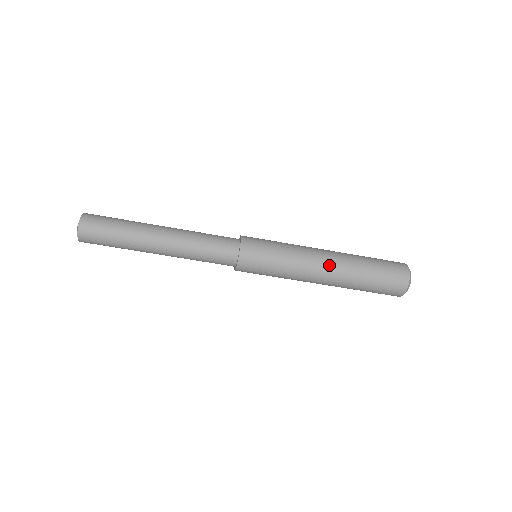
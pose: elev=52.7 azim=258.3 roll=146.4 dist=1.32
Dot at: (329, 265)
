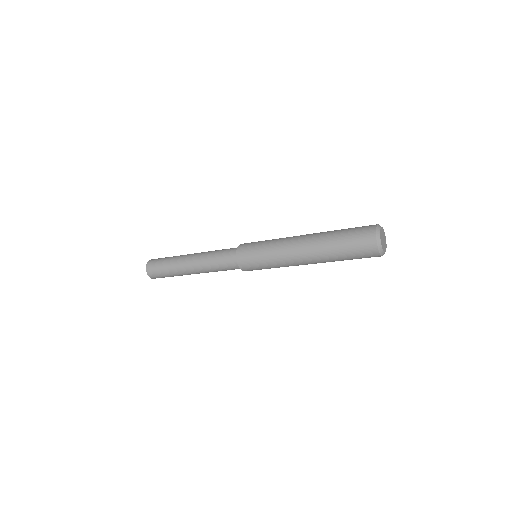
Dot at: (305, 259)
